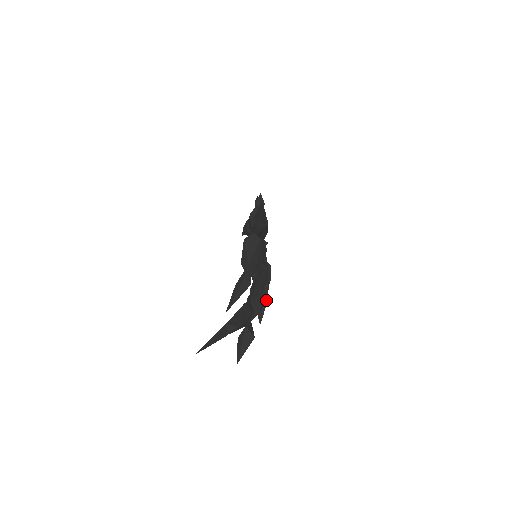
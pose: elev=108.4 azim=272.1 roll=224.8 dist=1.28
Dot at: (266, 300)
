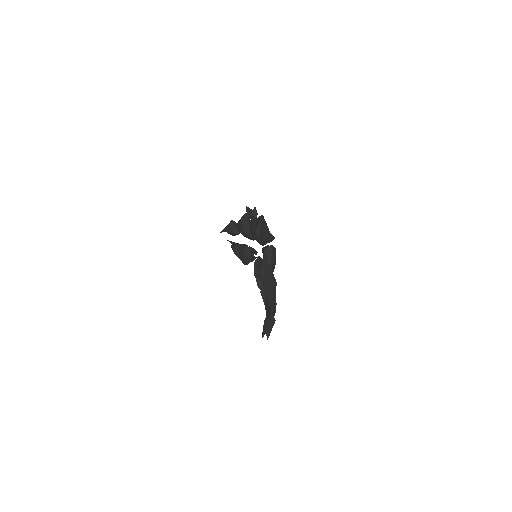
Dot at: occluded
